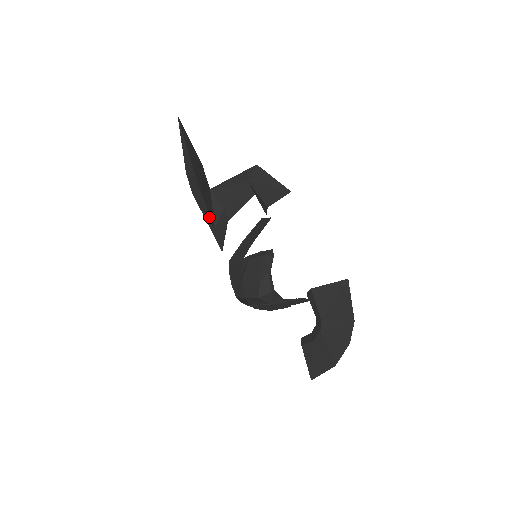
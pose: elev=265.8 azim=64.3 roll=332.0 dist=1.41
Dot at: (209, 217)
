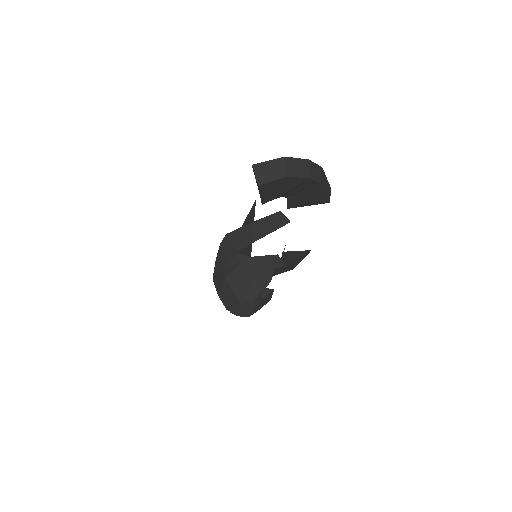
Dot at: occluded
